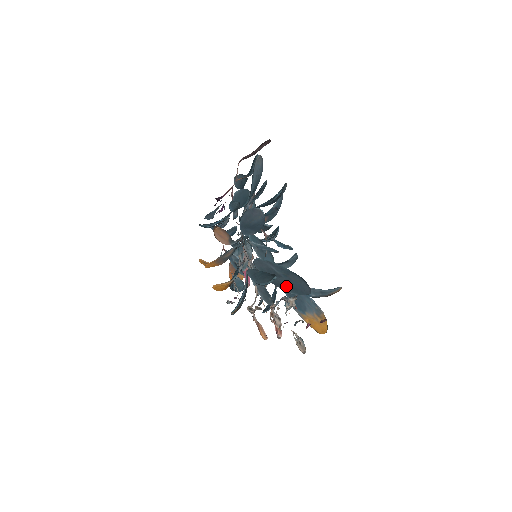
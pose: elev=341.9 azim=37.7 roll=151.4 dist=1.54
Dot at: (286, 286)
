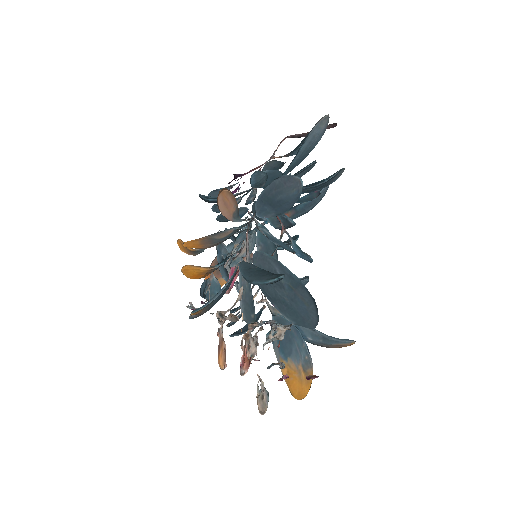
Dot at: (284, 305)
